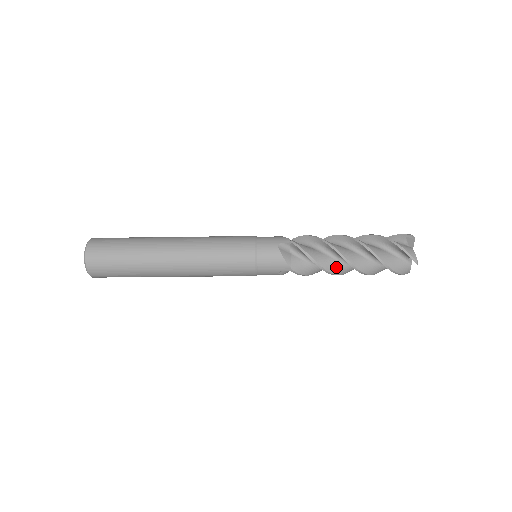
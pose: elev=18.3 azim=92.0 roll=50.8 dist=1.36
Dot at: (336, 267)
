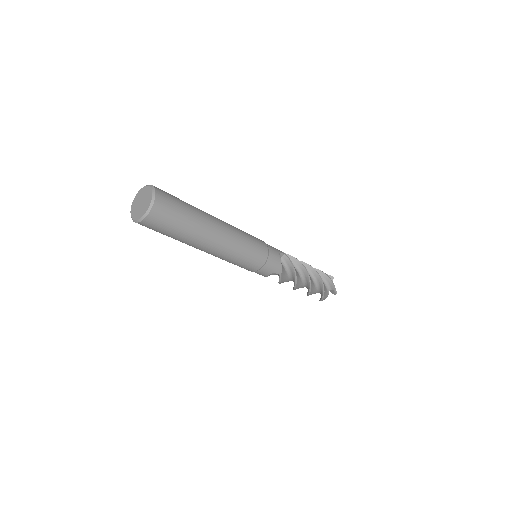
Dot at: (299, 282)
